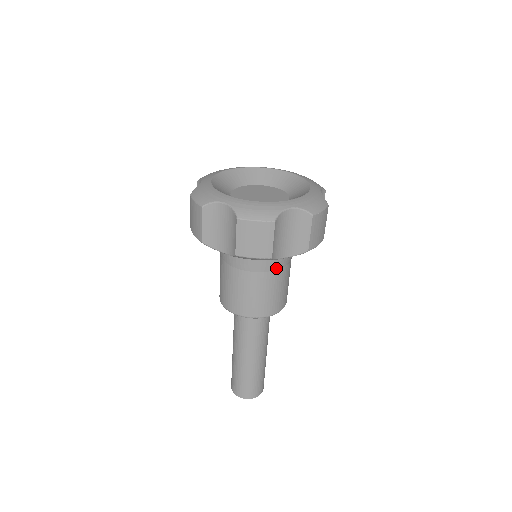
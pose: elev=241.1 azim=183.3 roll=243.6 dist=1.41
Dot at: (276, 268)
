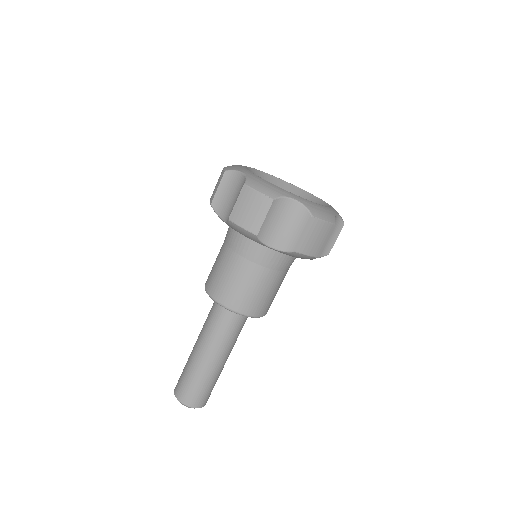
Dot at: (263, 264)
